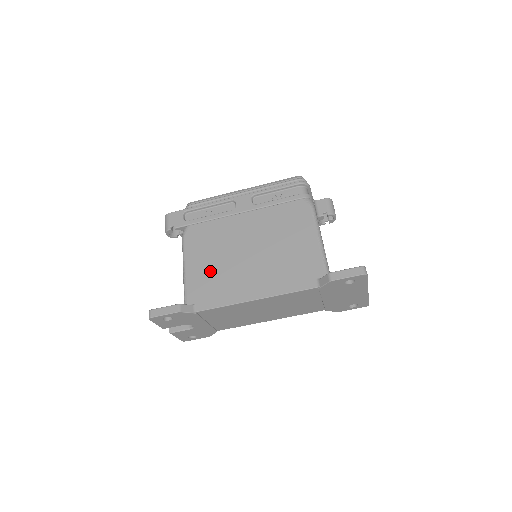
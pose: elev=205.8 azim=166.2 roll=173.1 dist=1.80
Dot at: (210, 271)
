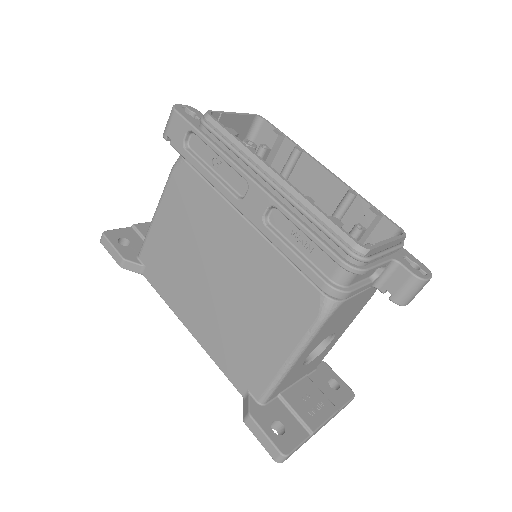
Dot at: (172, 249)
